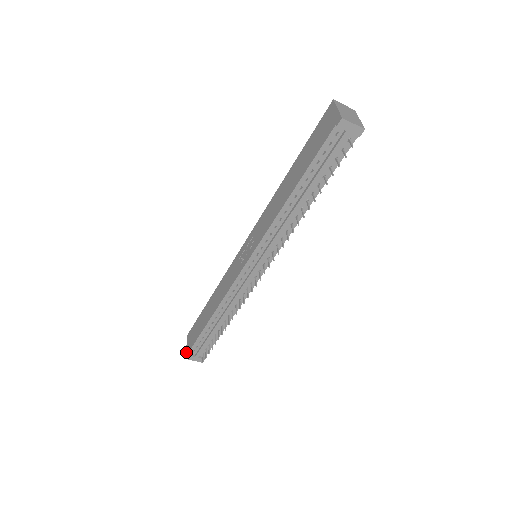
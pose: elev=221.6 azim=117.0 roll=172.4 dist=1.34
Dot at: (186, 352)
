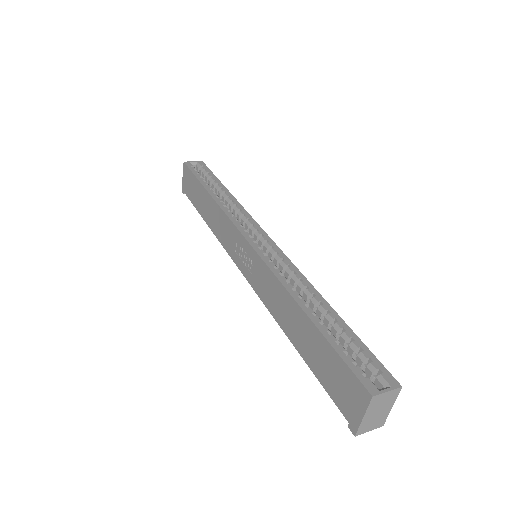
Dot at: (182, 185)
